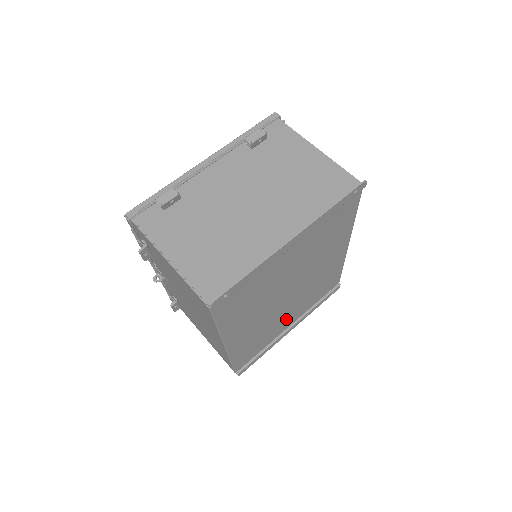
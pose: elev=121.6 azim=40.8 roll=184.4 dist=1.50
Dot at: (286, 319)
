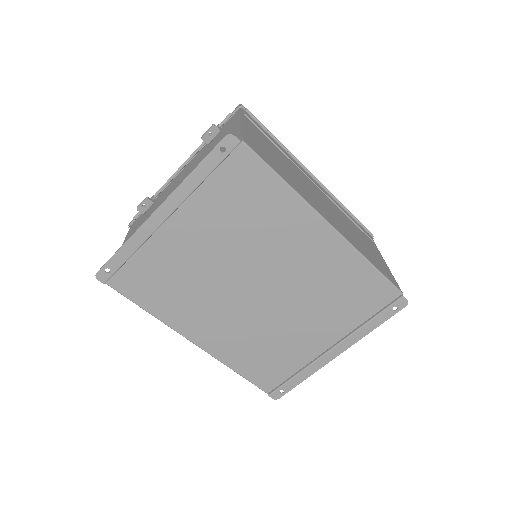
Dot at: (304, 333)
